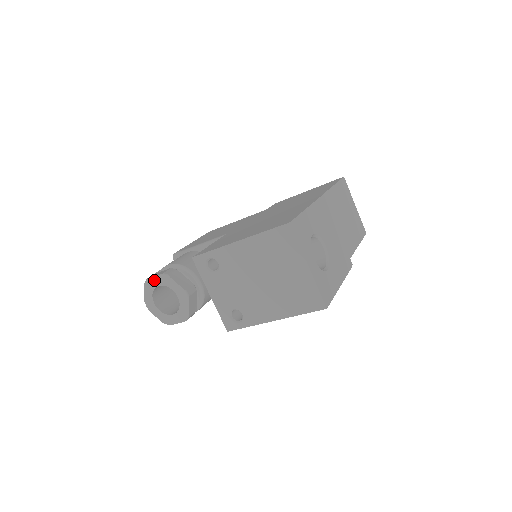
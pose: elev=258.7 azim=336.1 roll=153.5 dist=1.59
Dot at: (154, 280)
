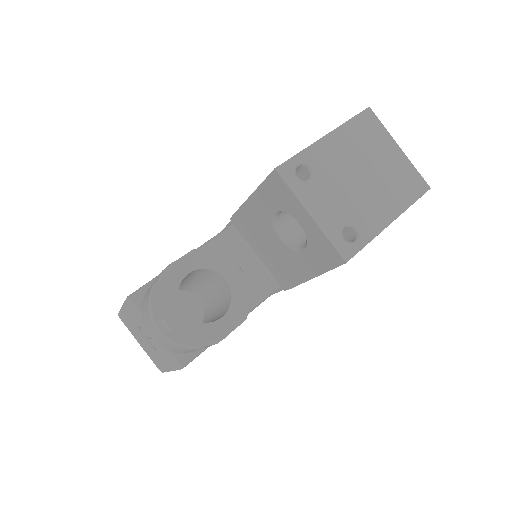
Dot at: (179, 265)
